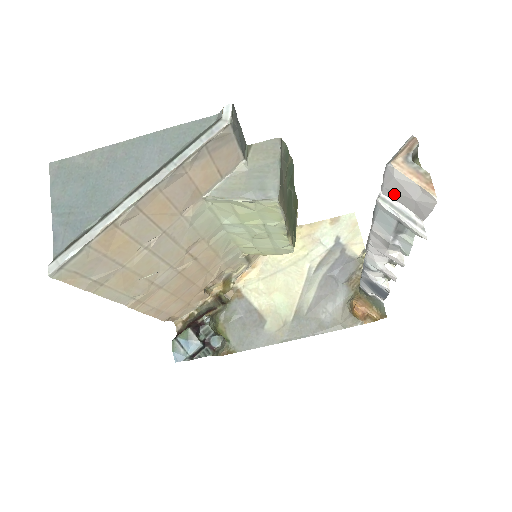
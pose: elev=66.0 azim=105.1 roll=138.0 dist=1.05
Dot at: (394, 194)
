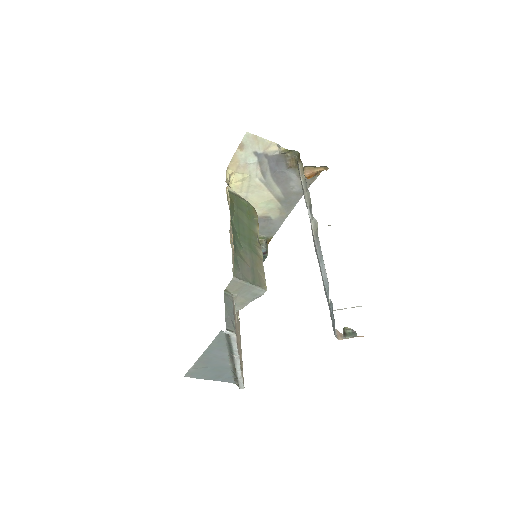
Dot at: occluded
